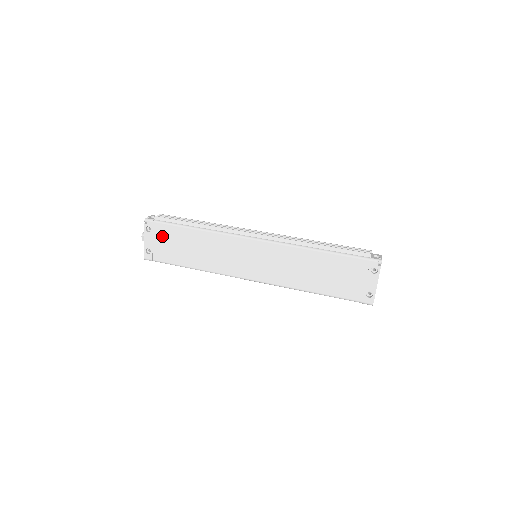
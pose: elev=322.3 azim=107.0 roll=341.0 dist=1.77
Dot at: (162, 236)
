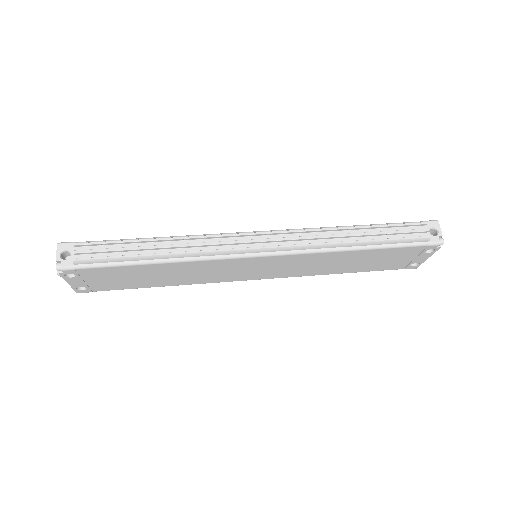
Dot at: (98, 276)
